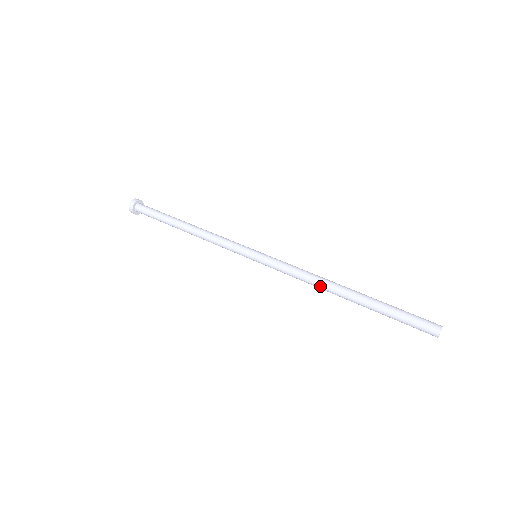
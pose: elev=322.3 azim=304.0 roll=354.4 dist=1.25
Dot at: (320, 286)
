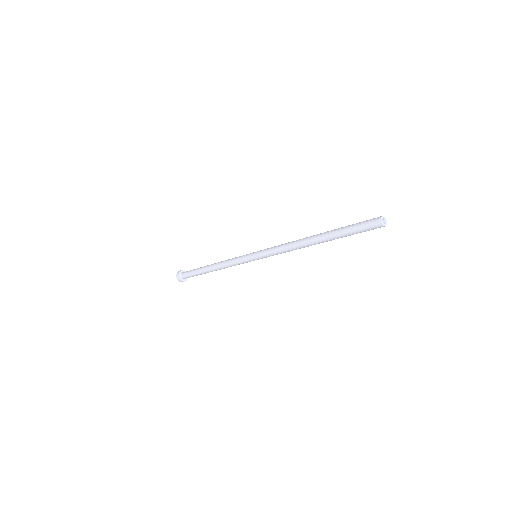
Dot at: (298, 240)
